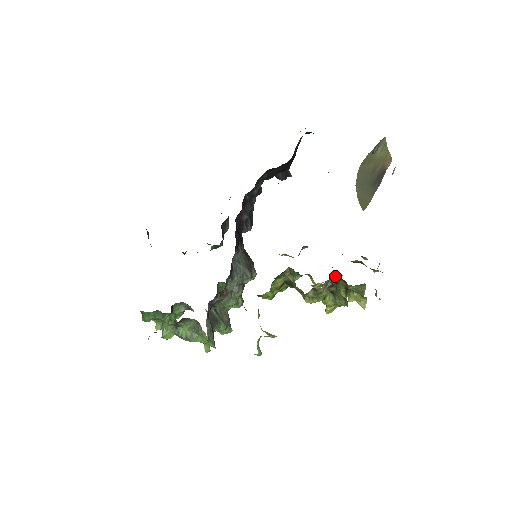
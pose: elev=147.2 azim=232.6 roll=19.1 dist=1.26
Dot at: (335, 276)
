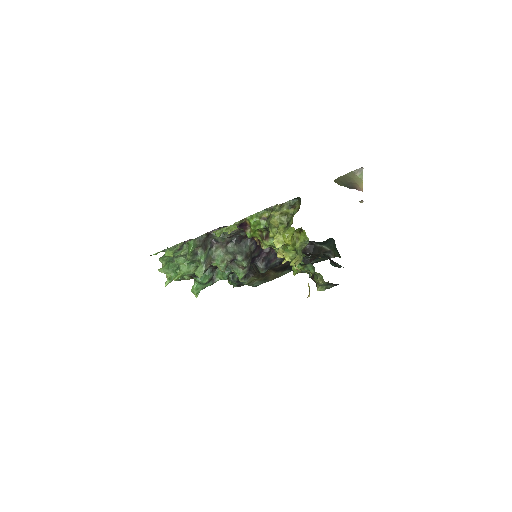
Dot at: (297, 200)
